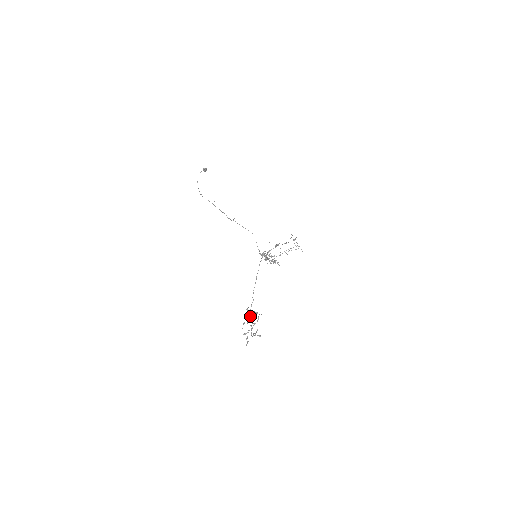
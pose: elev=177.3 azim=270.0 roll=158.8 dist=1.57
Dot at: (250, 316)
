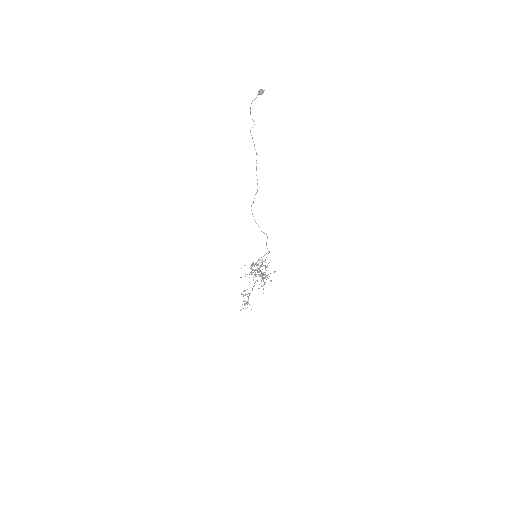
Dot at: occluded
